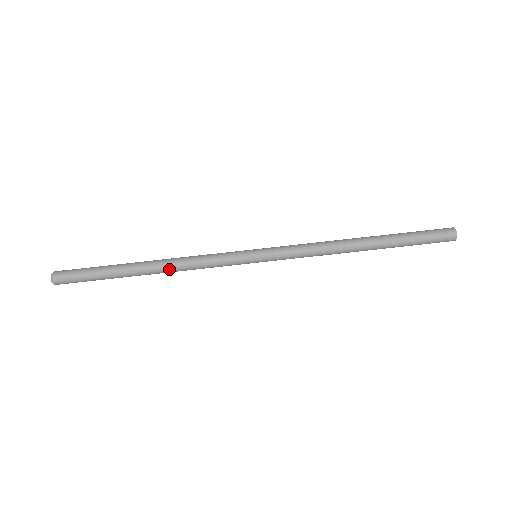
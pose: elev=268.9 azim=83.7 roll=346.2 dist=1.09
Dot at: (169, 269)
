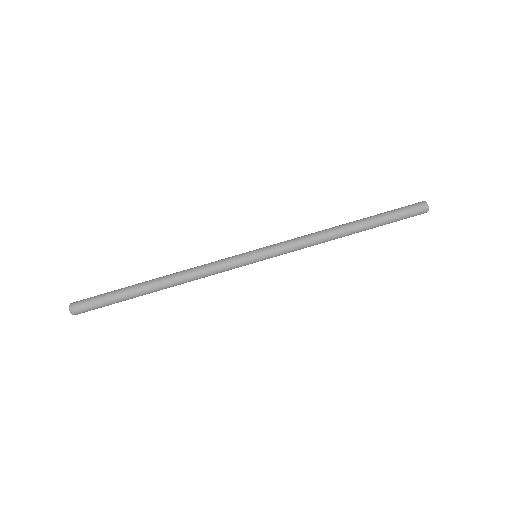
Dot at: (178, 277)
